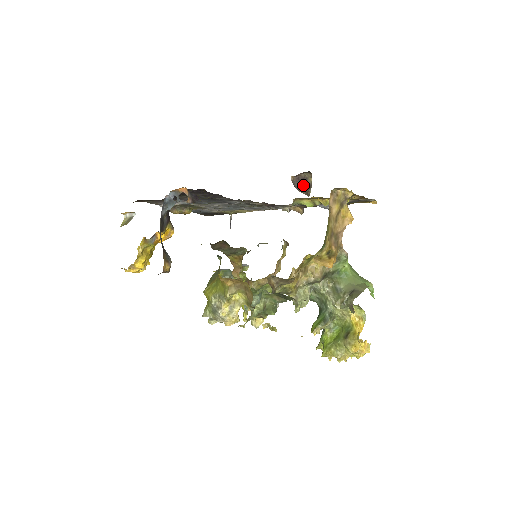
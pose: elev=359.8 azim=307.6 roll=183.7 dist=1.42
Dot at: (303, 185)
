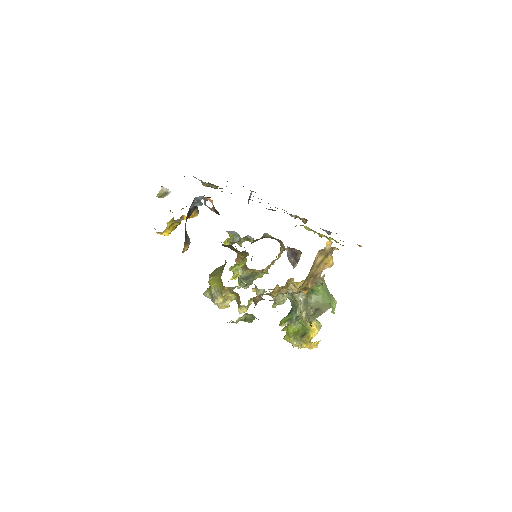
Dot at: (293, 257)
